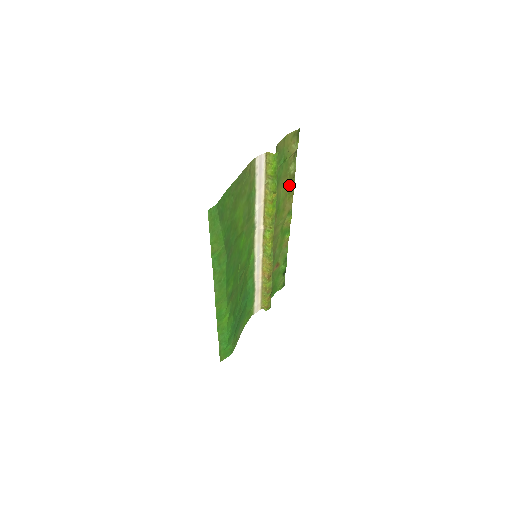
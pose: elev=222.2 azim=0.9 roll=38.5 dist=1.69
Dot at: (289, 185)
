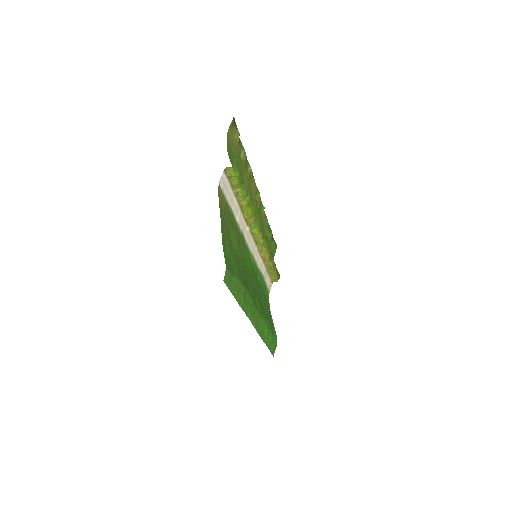
Dot at: (246, 171)
